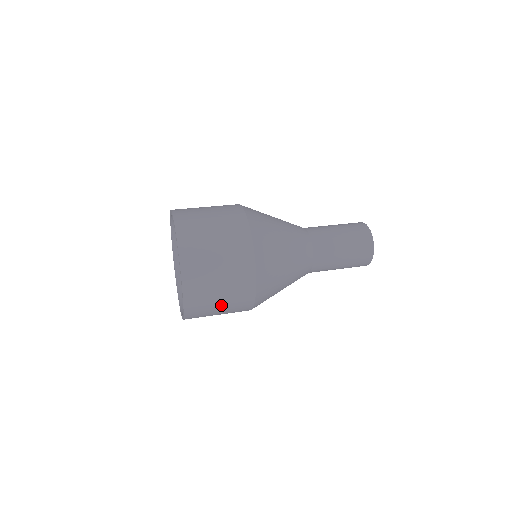
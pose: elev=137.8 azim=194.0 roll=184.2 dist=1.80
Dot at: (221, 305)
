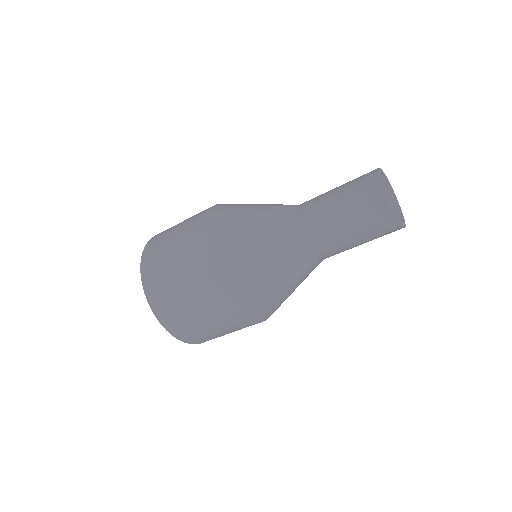
Dot at: occluded
